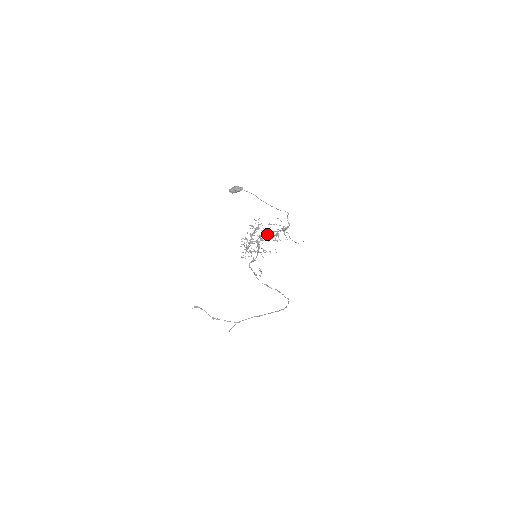
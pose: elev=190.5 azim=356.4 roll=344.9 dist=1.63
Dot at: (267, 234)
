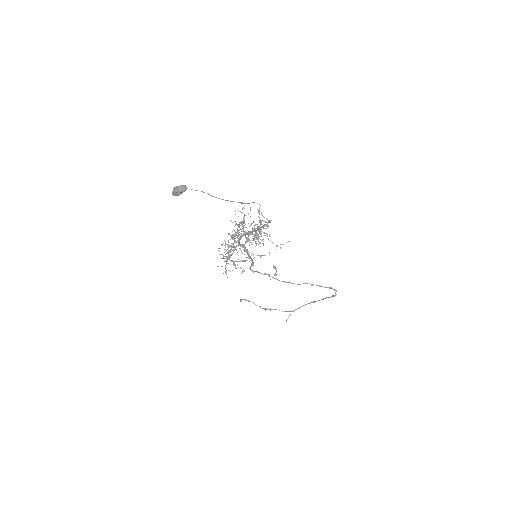
Dot at: occluded
